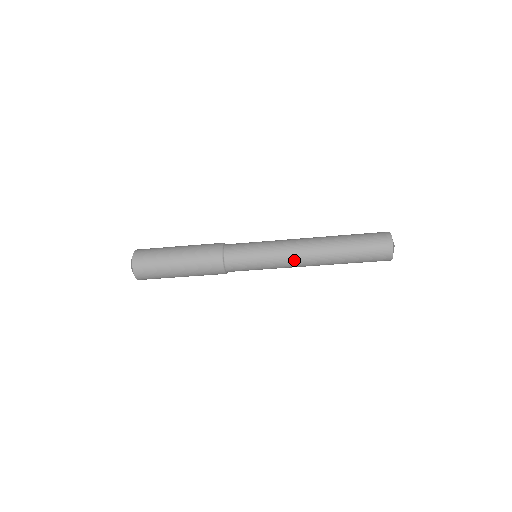
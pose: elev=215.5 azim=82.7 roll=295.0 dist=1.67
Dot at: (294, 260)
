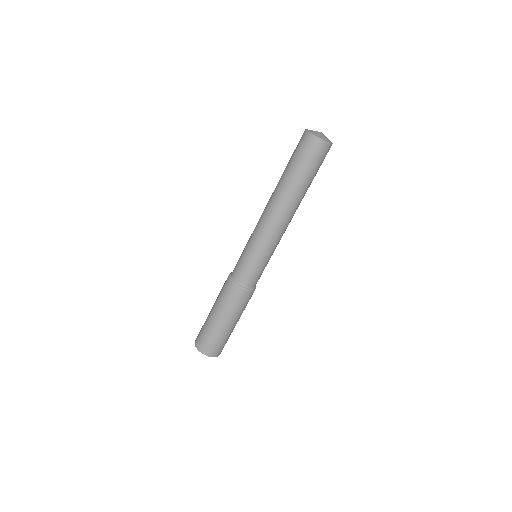
Dot at: (269, 227)
